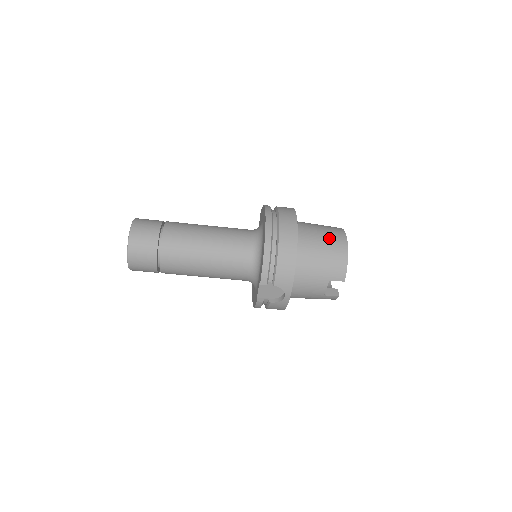
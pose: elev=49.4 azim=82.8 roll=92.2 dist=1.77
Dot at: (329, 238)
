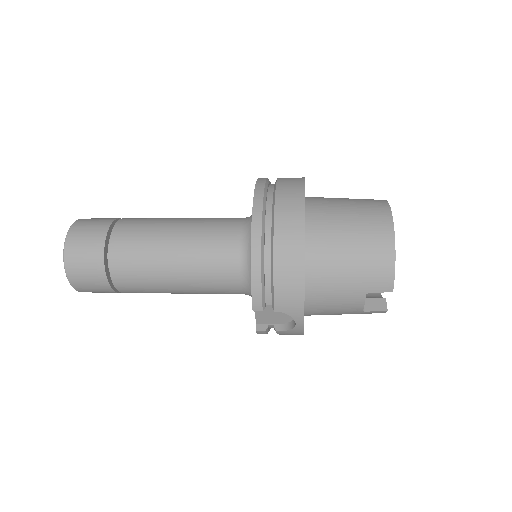
Dot at: (362, 224)
